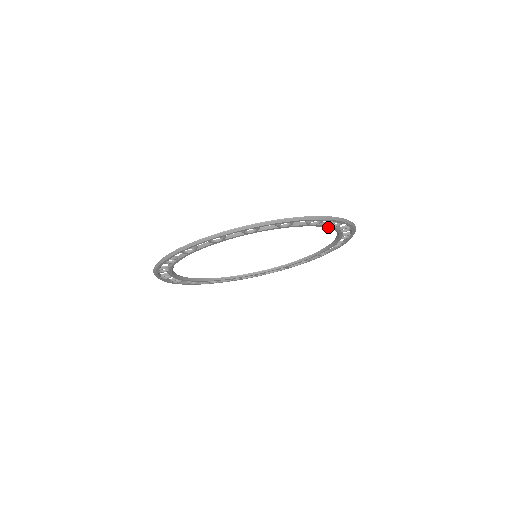
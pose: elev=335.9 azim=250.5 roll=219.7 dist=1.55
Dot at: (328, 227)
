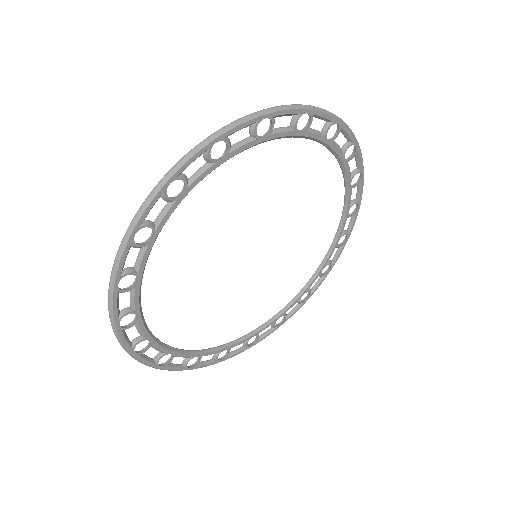
Dot at: (349, 184)
